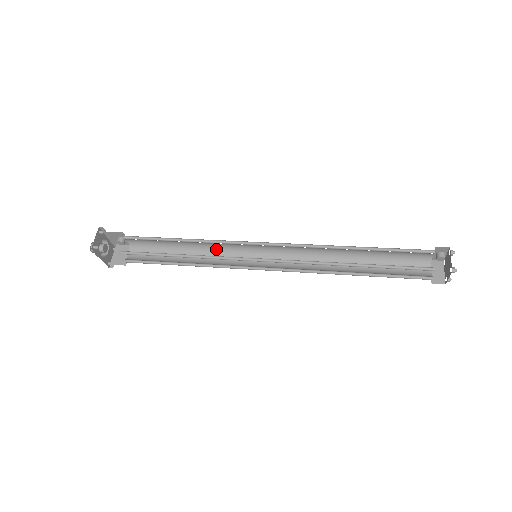
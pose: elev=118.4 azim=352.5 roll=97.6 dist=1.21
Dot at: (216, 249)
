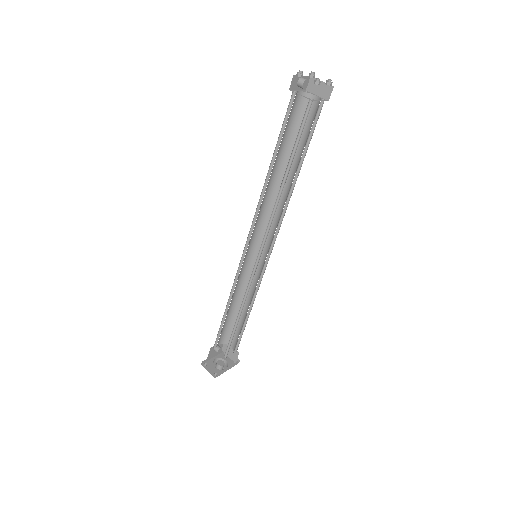
Dot at: (243, 282)
